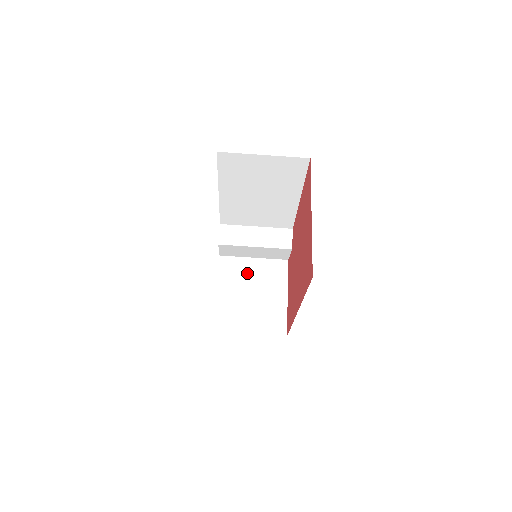
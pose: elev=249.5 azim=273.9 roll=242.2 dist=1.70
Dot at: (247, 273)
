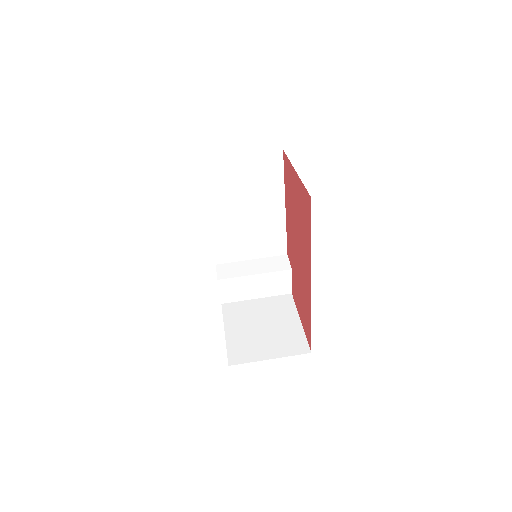
Dot at: (253, 311)
